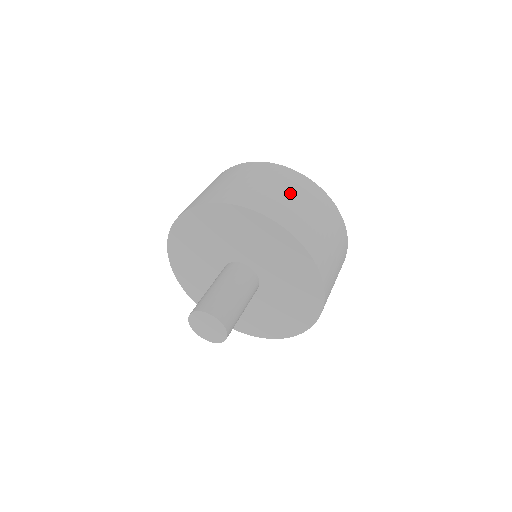
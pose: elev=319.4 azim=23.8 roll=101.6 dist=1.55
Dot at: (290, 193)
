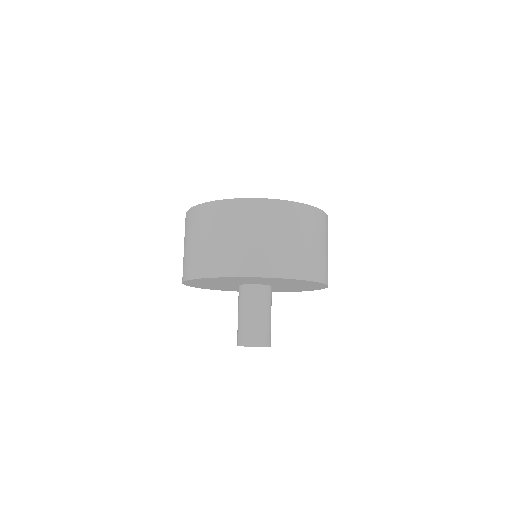
Dot at: (324, 243)
